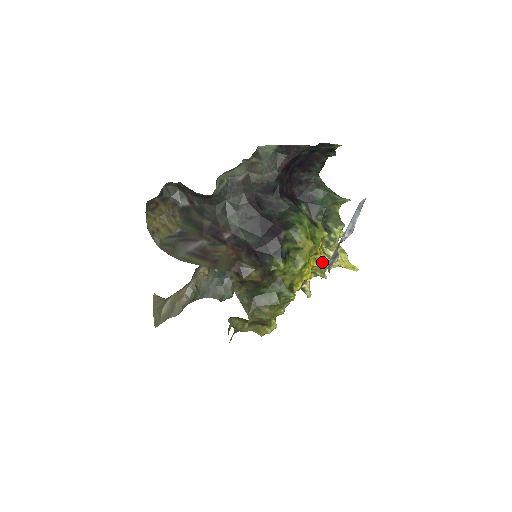
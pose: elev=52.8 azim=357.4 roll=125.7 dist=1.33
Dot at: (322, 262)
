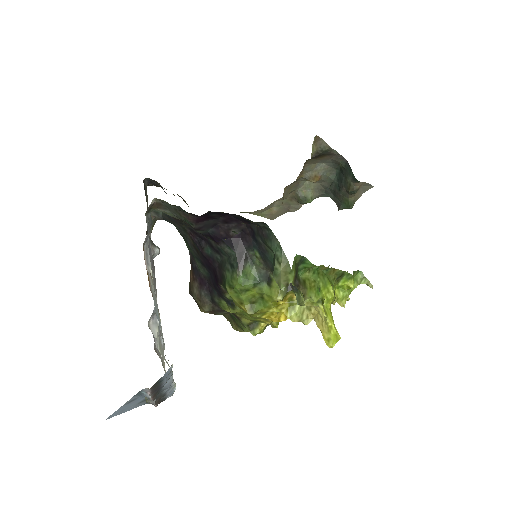
Dot at: occluded
